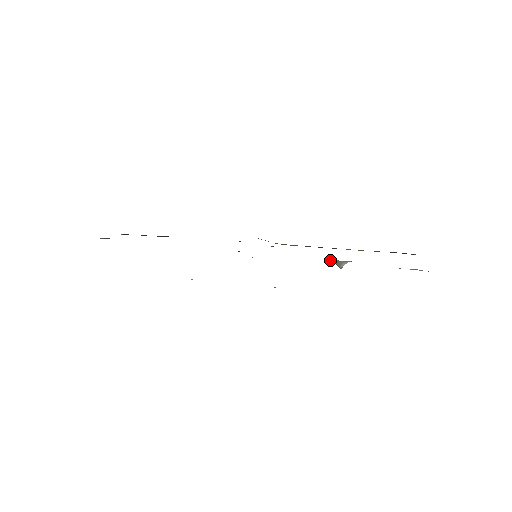
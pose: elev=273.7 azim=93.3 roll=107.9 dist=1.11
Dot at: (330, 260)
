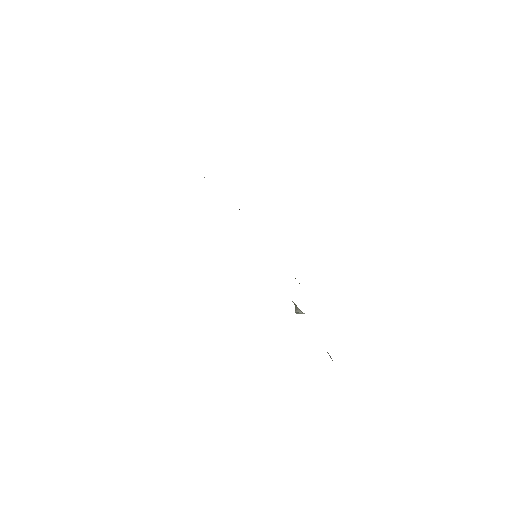
Dot at: occluded
